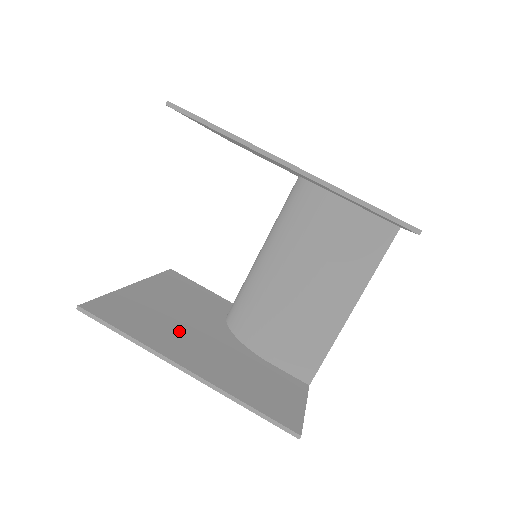
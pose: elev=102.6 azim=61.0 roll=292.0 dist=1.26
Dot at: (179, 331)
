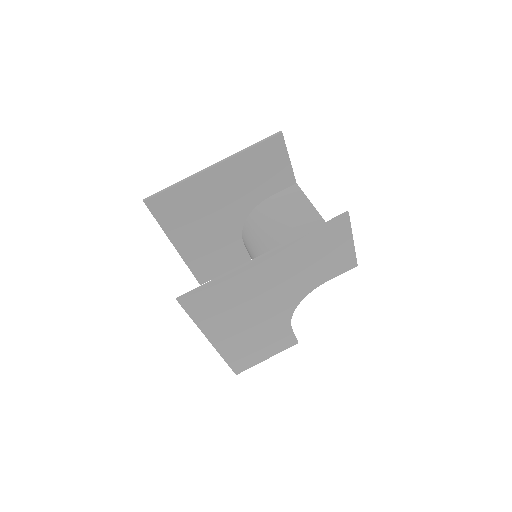
Dot at: (252, 293)
